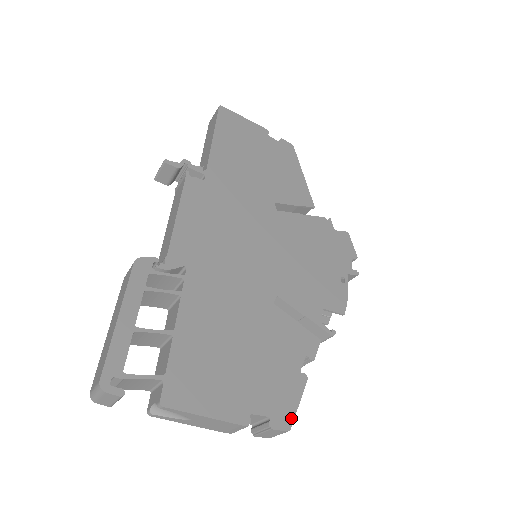
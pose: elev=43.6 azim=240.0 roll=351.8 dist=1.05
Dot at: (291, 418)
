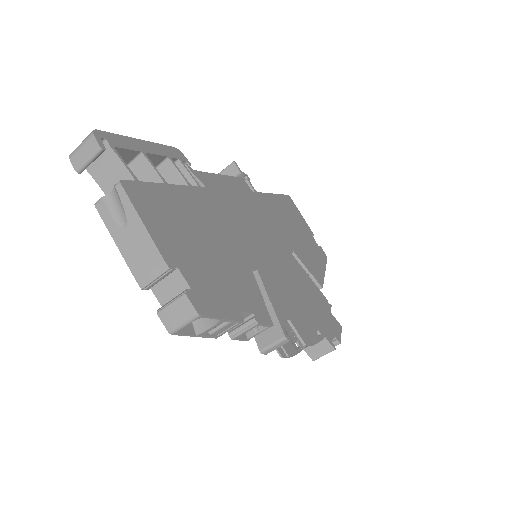
Dot at: (208, 313)
